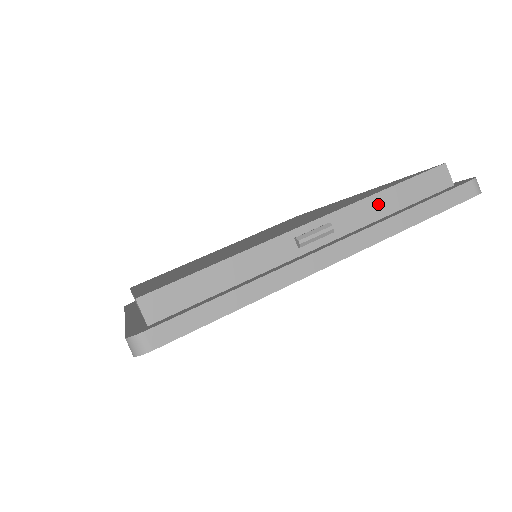
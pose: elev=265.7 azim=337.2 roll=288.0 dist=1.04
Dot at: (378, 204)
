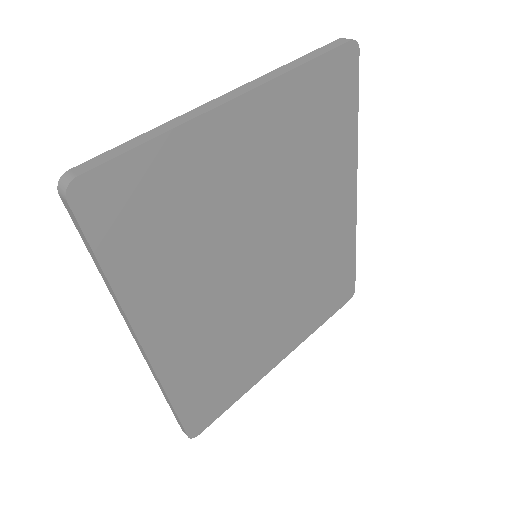
Dot at: occluded
